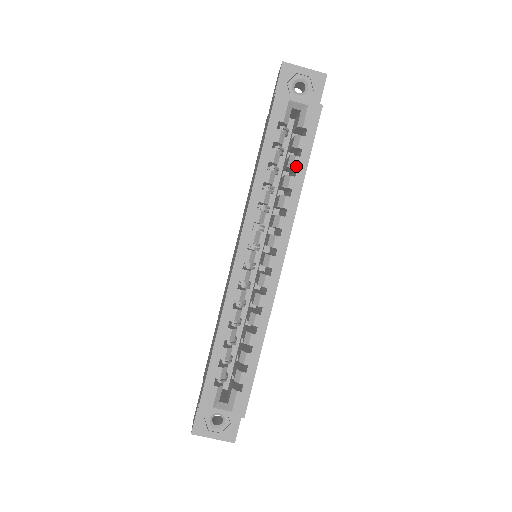
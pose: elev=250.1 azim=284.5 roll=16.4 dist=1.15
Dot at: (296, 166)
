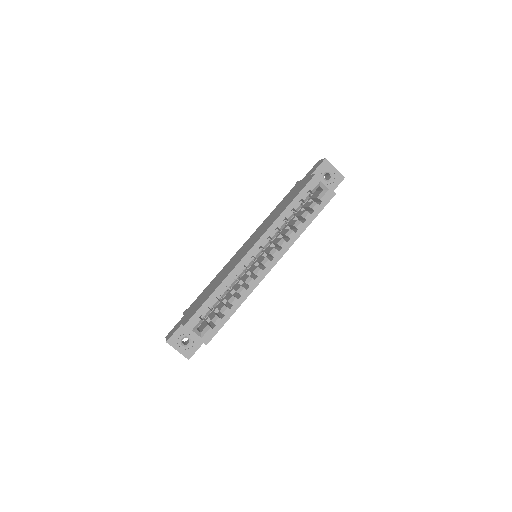
Dot at: (307, 218)
